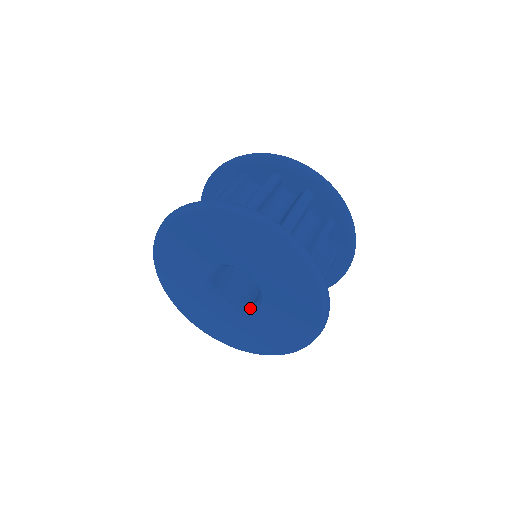
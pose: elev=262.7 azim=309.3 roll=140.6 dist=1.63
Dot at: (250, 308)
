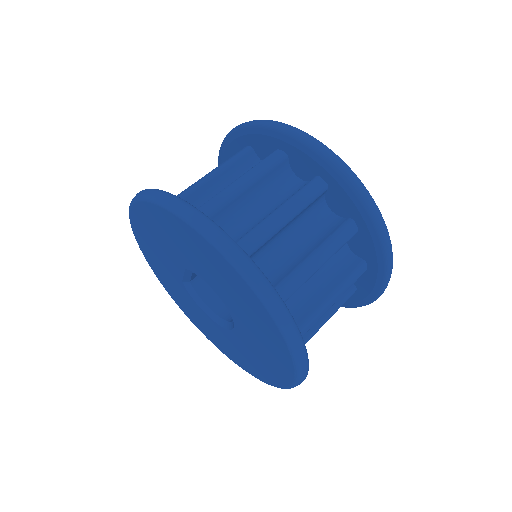
Dot at: (229, 324)
